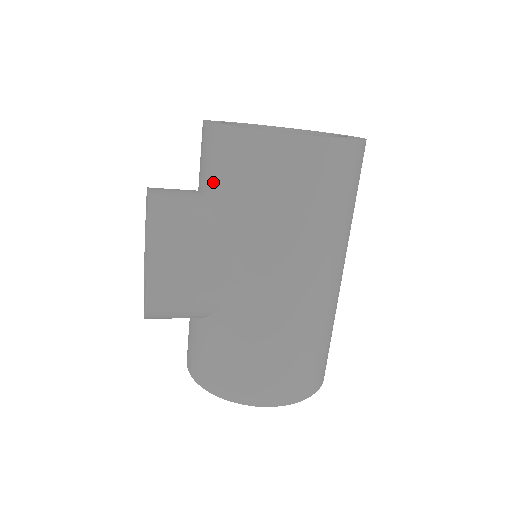
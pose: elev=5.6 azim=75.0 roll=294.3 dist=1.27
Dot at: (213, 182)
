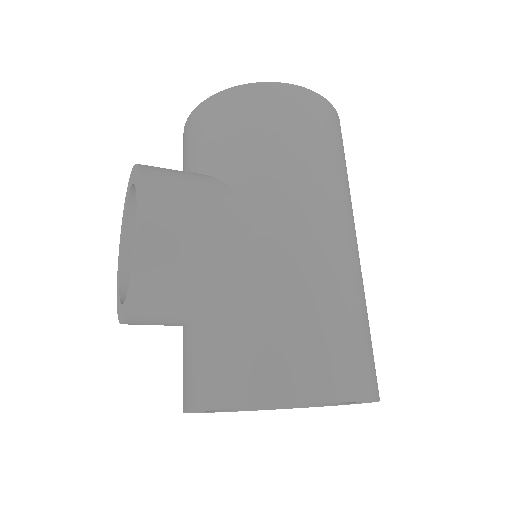
Dot at: (205, 148)
